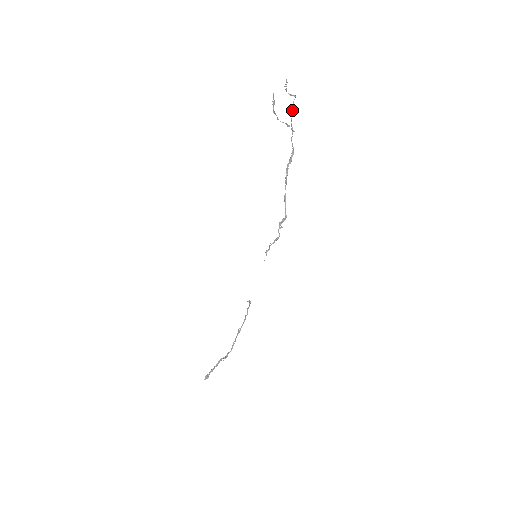
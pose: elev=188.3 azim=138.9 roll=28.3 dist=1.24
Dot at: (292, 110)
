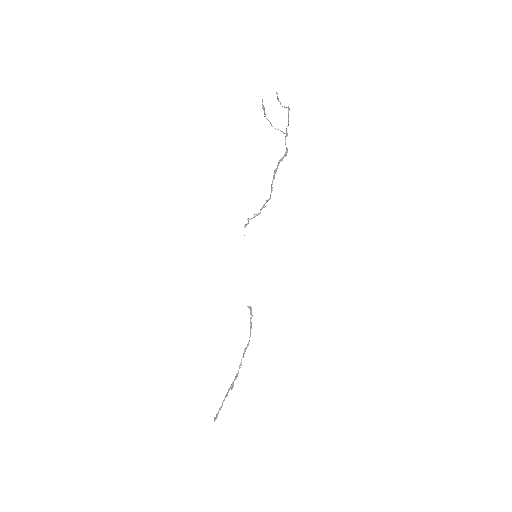
Dot at: (288, 121)
